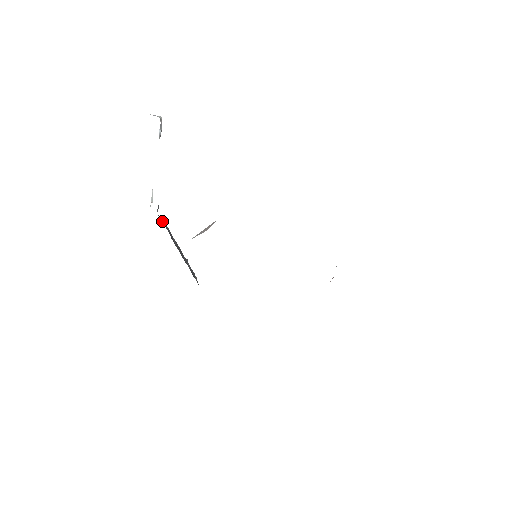
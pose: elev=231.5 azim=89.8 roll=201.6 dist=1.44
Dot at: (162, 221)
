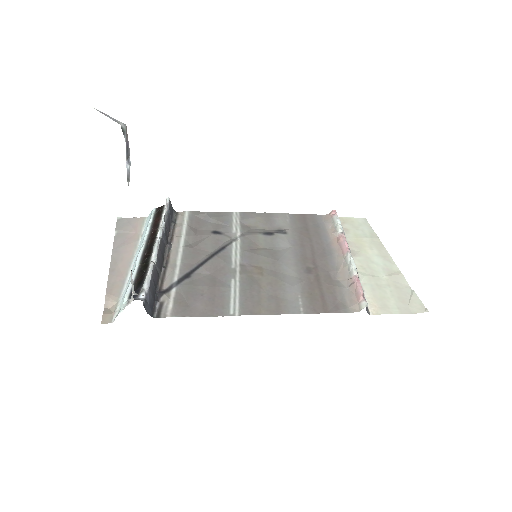
Dot at: (150, 308)
